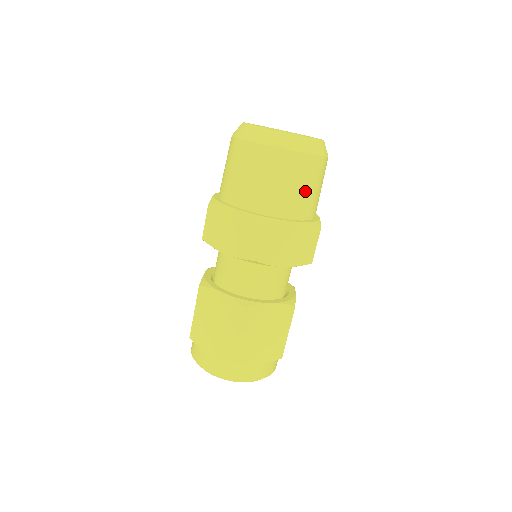
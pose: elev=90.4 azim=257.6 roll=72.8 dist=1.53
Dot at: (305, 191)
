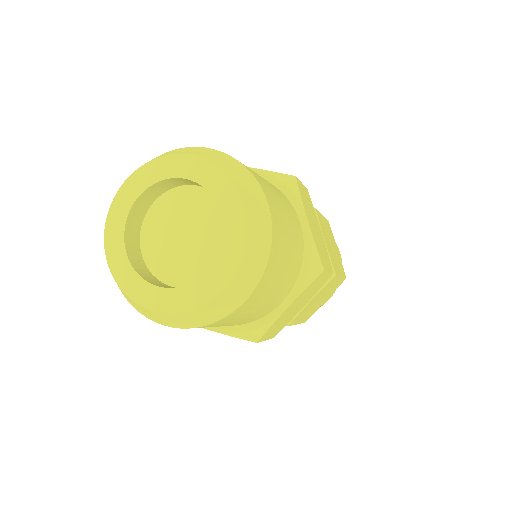
Dot at: (276, 289)
